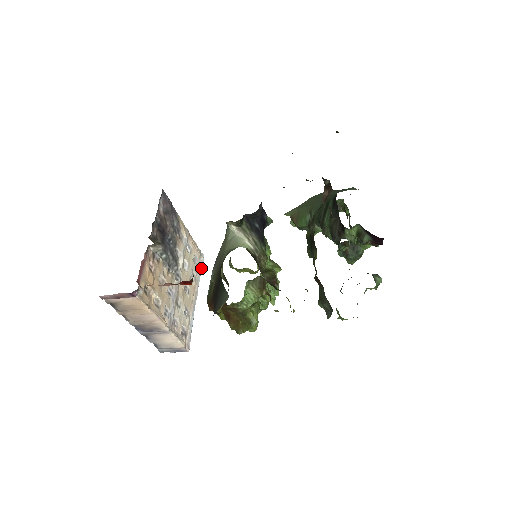
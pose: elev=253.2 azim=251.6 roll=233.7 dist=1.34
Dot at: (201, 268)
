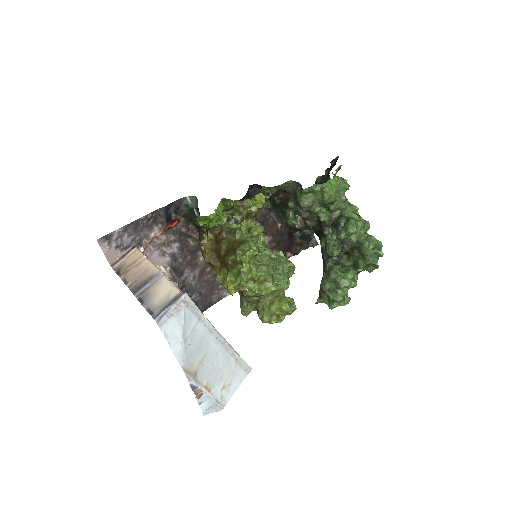
Dot at: (242, 359)
